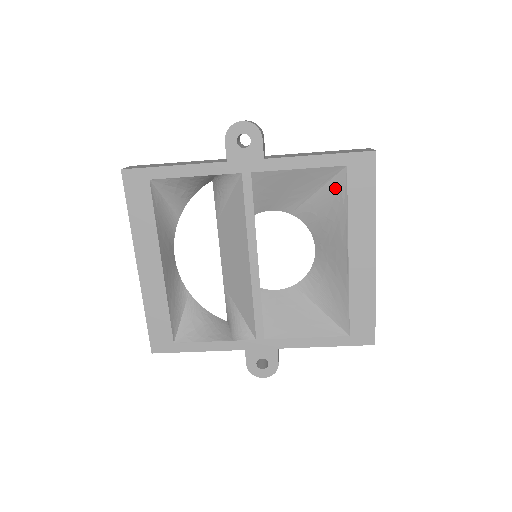
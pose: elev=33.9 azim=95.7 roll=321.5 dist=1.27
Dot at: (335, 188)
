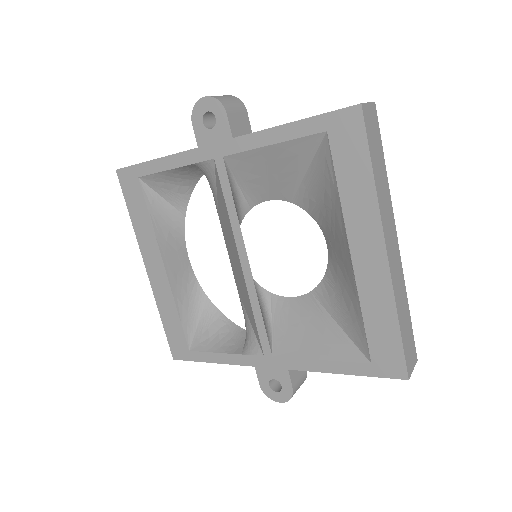
Dot at: (322, 164)
